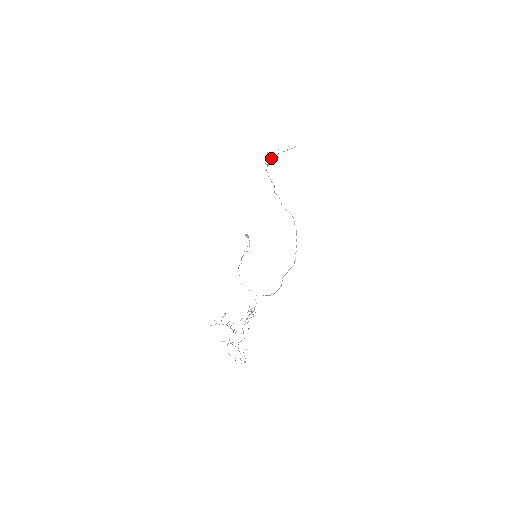
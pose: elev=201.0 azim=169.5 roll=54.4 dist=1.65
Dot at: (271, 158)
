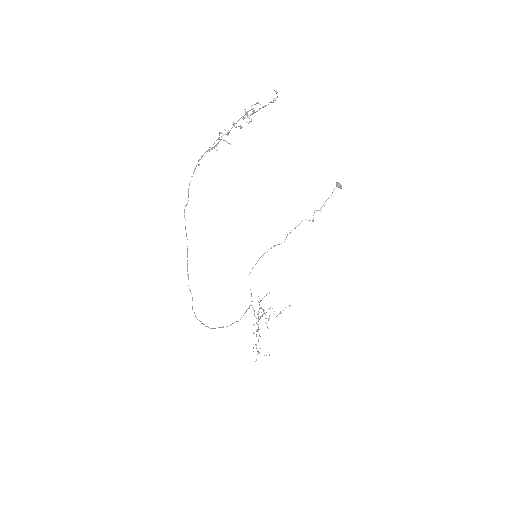
Dot at: occluded
